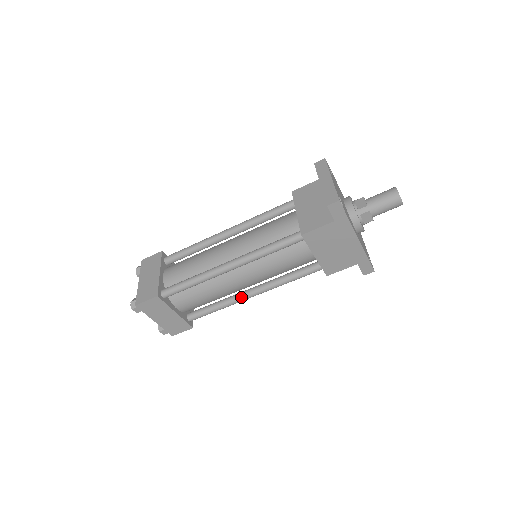
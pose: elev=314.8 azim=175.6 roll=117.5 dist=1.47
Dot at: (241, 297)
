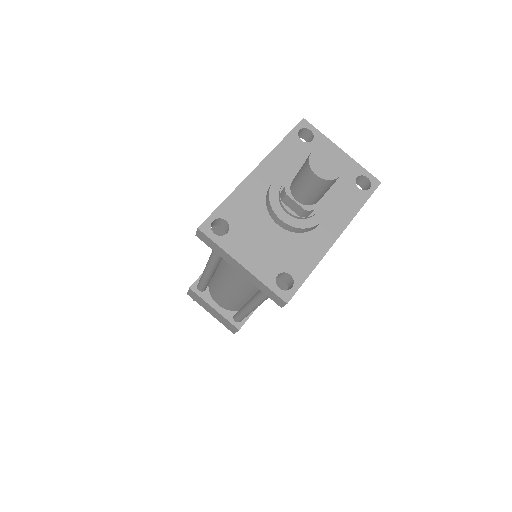
Dot at: occluded
